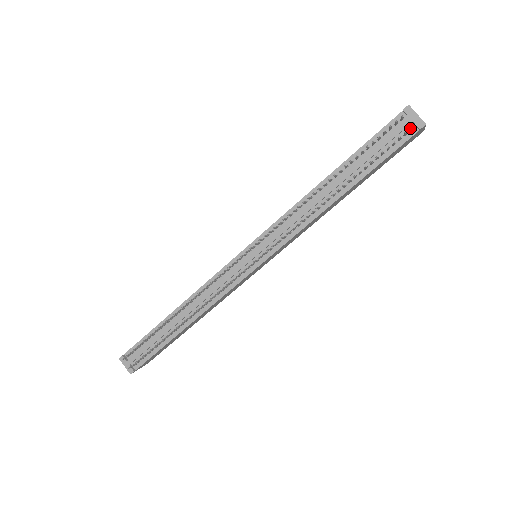
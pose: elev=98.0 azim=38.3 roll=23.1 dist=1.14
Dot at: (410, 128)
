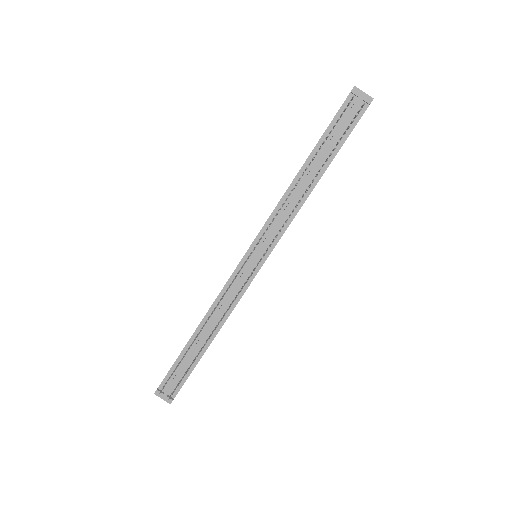
Dot at: (362, 105)
